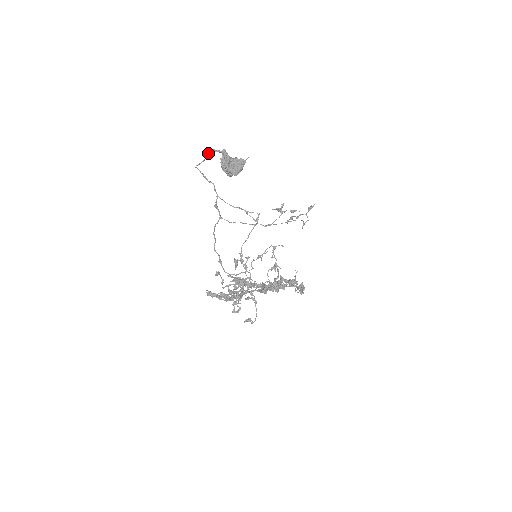
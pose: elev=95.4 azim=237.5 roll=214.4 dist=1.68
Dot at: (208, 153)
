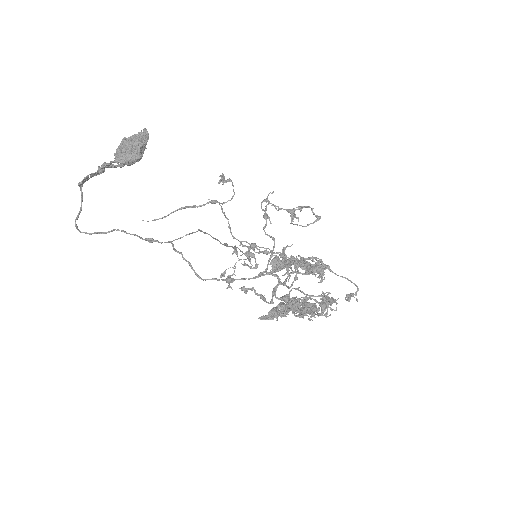
Dot at: occluded
